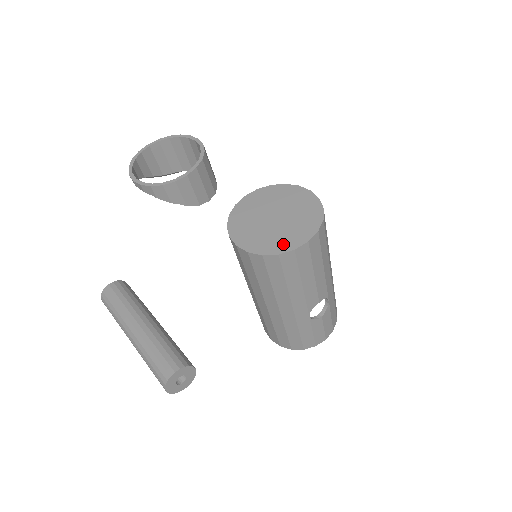
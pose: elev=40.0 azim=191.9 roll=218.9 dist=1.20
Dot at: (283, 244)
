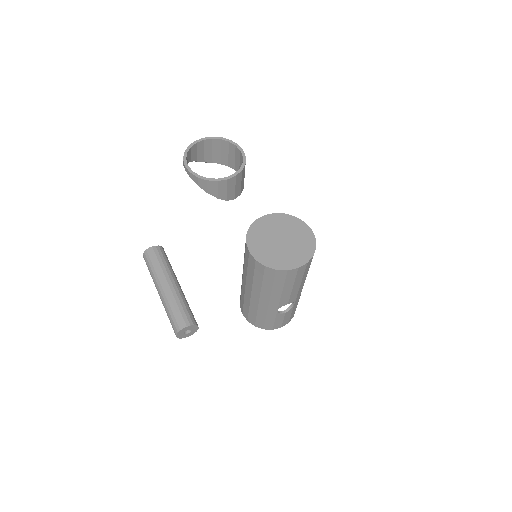
Dot at: (281, 263)
